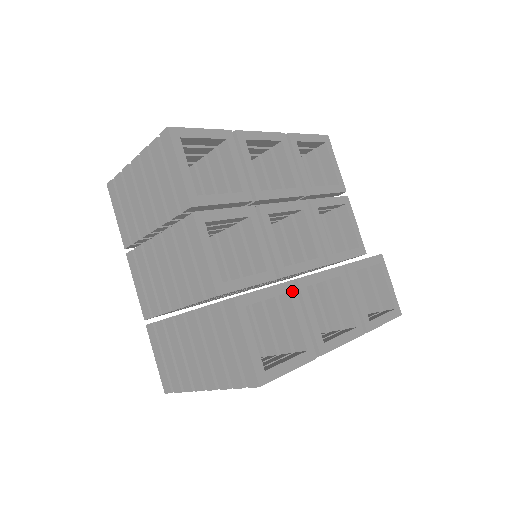
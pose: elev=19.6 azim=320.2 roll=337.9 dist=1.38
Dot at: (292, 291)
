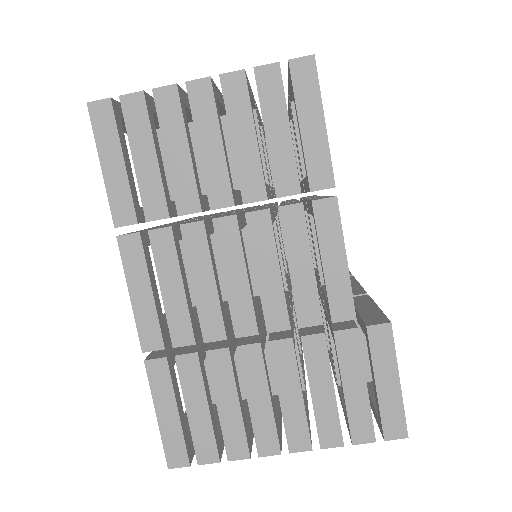
Dot at: occluded
